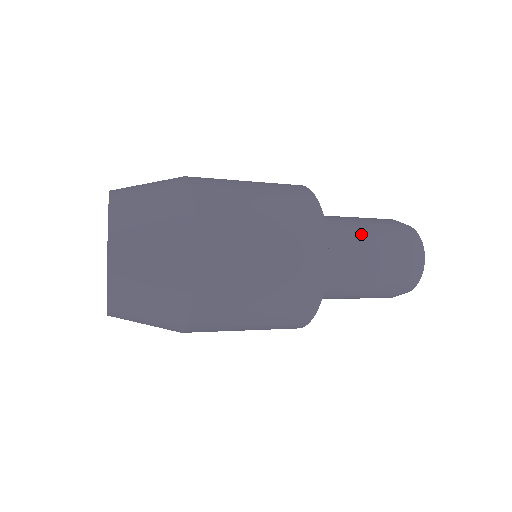
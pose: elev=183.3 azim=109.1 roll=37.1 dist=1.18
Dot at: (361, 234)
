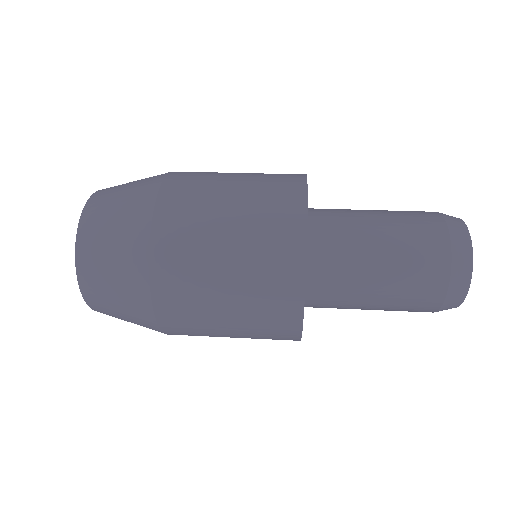
Dot at: (374, 226)
